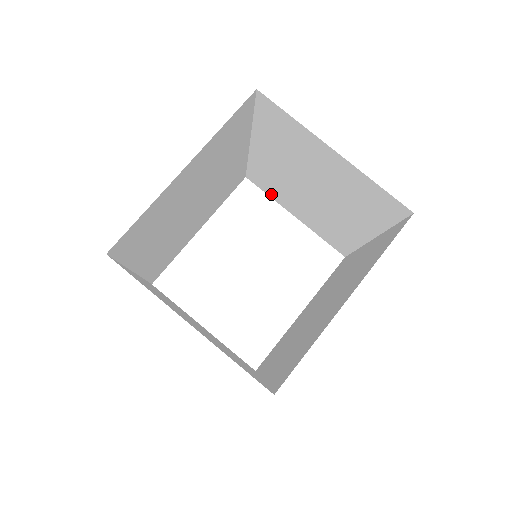
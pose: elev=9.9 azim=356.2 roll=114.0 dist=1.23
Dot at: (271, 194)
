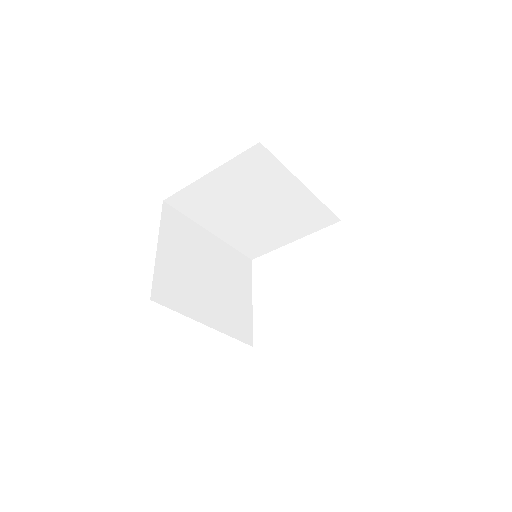
Dot at: occluded
